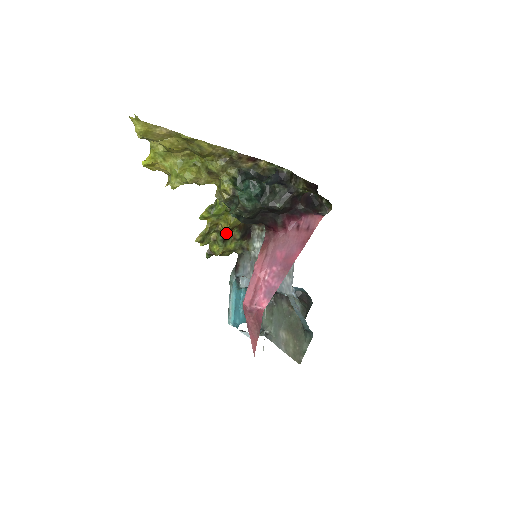
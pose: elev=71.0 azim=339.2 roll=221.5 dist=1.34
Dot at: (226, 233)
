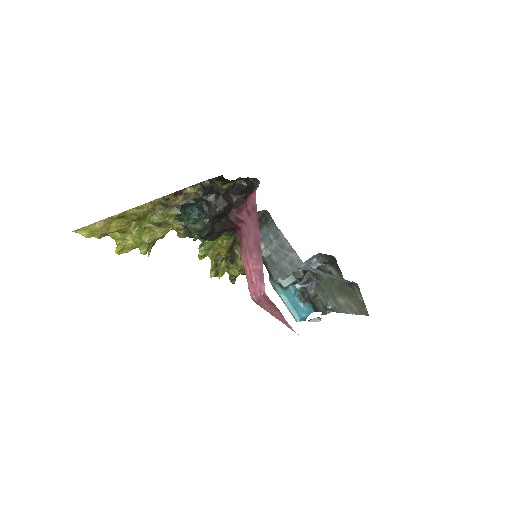
Dot at: (229, 255)
